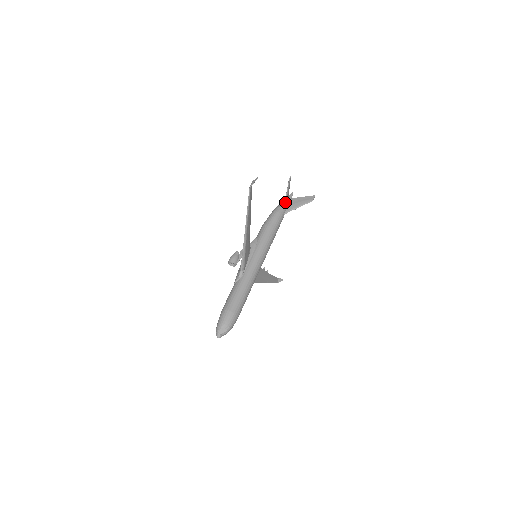
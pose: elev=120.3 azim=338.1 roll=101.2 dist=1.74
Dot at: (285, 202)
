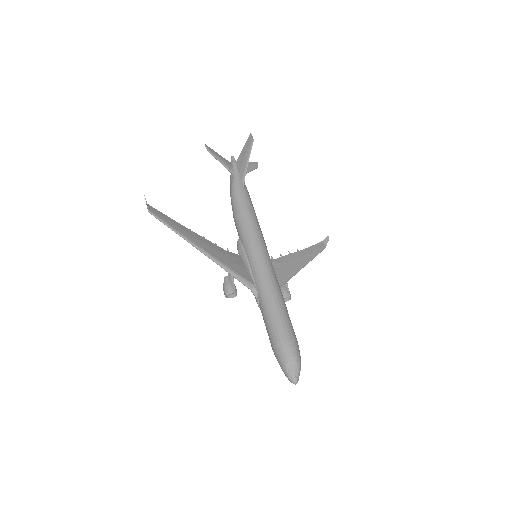
Dot at: (232, 174)
